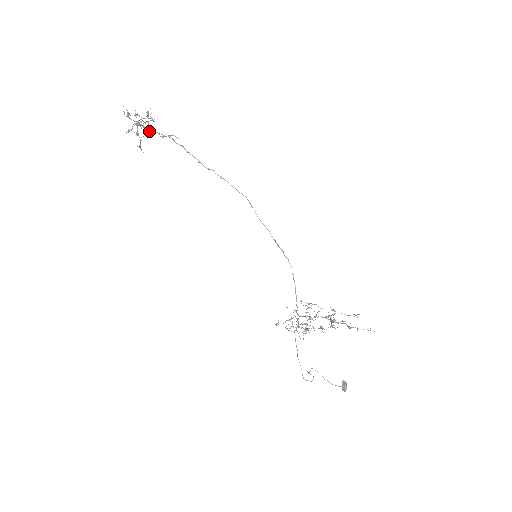
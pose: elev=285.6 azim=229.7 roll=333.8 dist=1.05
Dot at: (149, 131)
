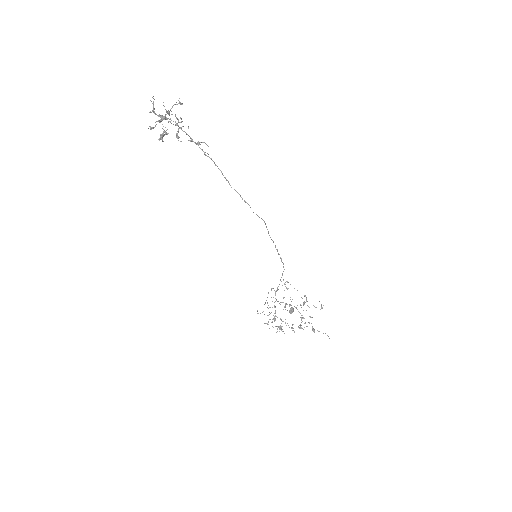
Dot at: occluded
